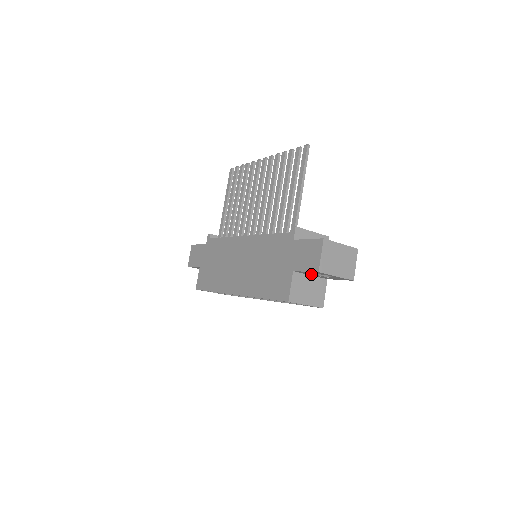
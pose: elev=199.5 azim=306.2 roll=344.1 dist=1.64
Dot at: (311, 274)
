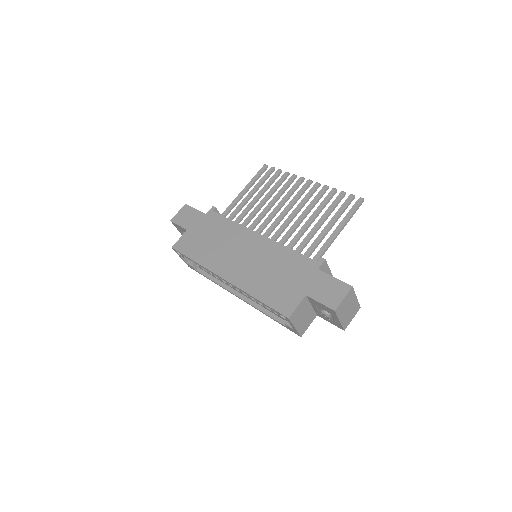
Dot at: (316, 306)
